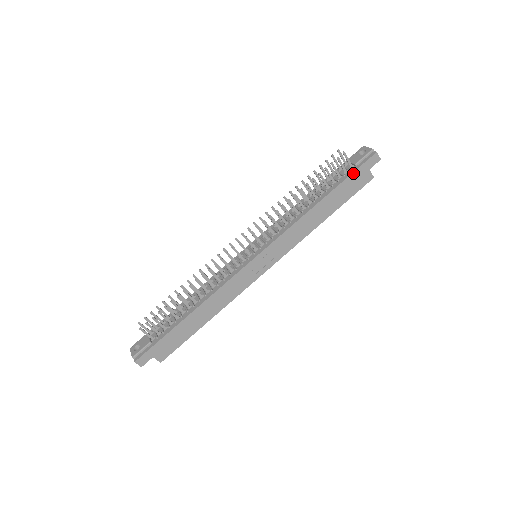
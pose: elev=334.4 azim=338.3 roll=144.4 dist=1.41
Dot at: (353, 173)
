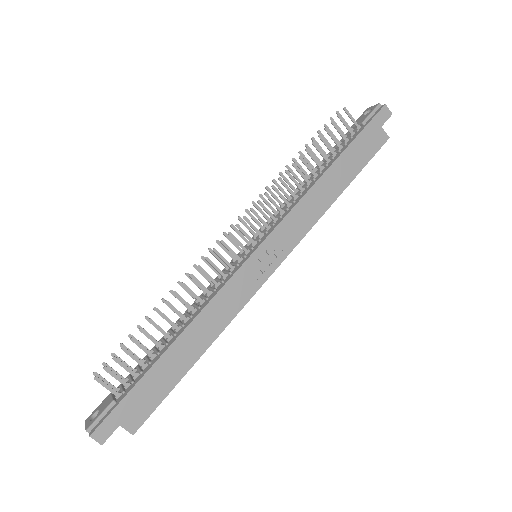
Dot at: (362, 131)
